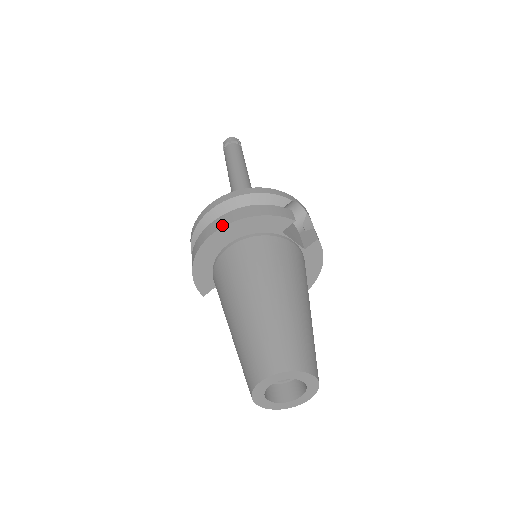
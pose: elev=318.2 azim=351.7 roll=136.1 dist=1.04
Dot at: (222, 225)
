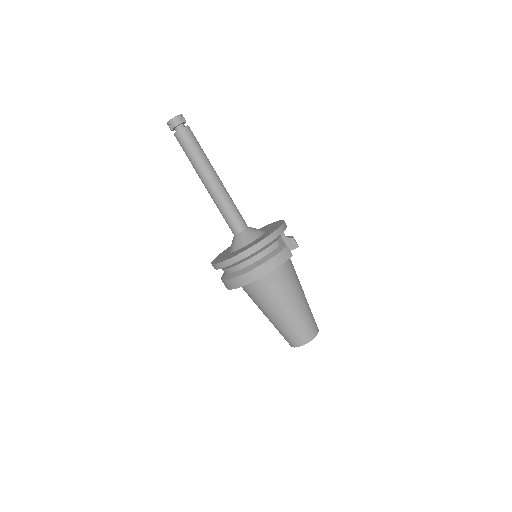
Dot at: (255, 279)
